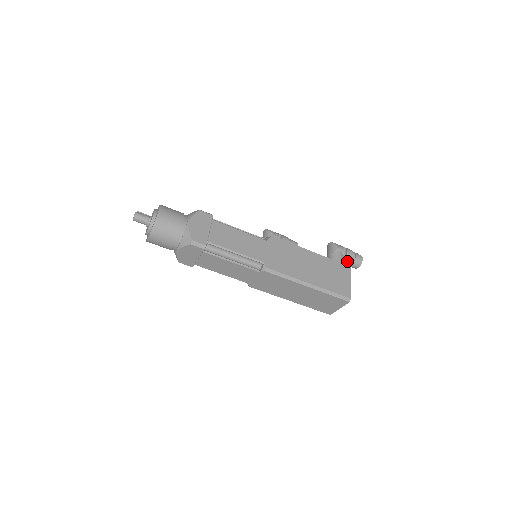
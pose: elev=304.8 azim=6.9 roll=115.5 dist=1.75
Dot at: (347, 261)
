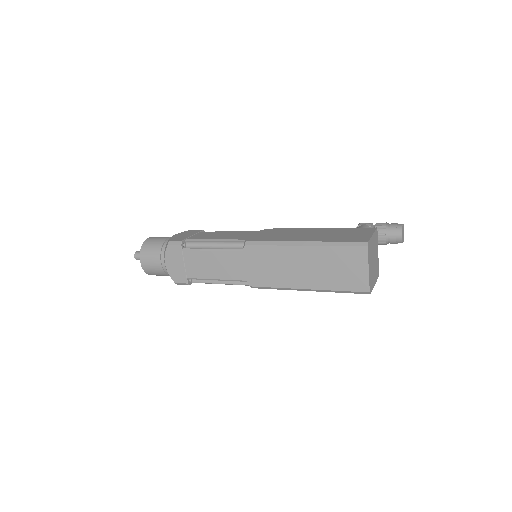
Dot at: (379, 232)
